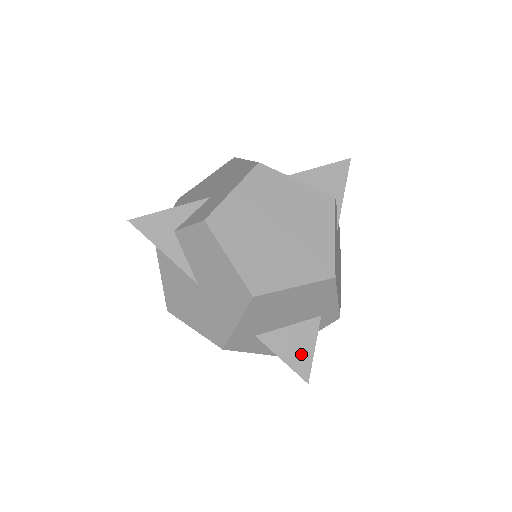
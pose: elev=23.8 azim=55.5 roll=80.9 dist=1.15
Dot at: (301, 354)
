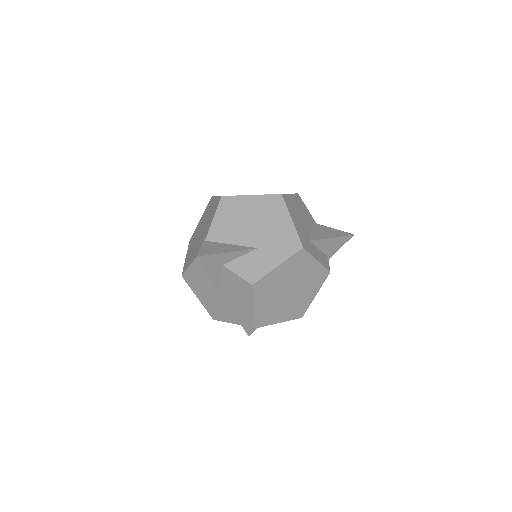
Dot at: occluded
